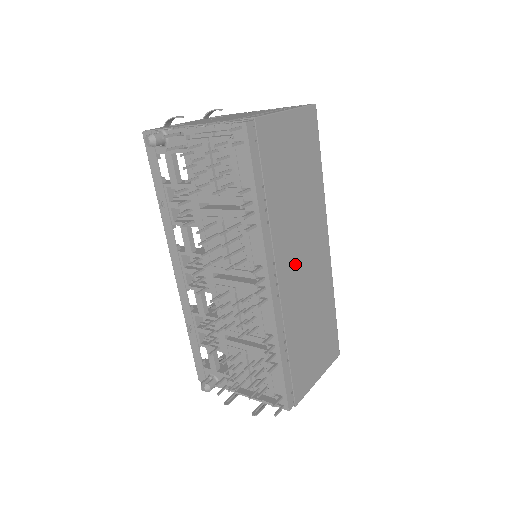
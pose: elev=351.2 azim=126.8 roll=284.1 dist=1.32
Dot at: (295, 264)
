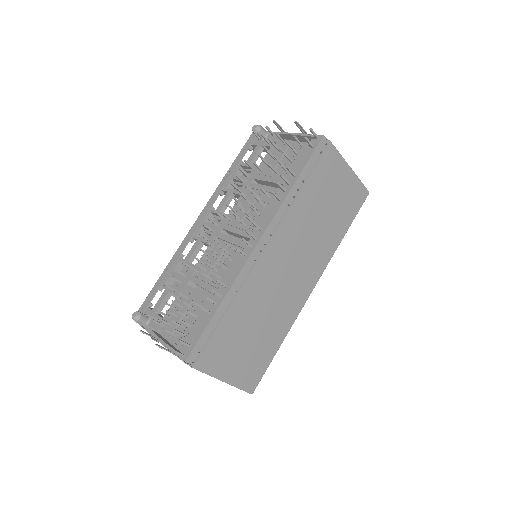
Dot at: (282, 261)
